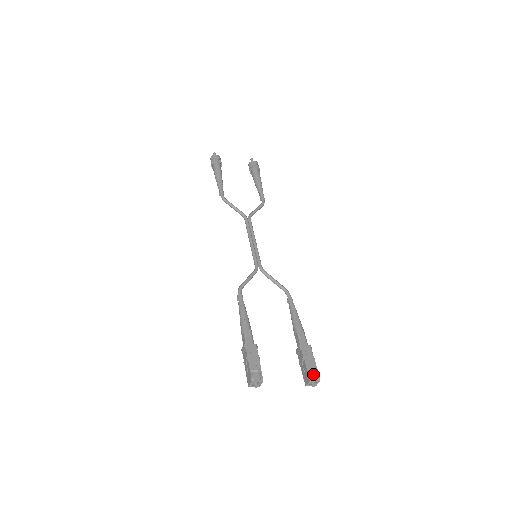
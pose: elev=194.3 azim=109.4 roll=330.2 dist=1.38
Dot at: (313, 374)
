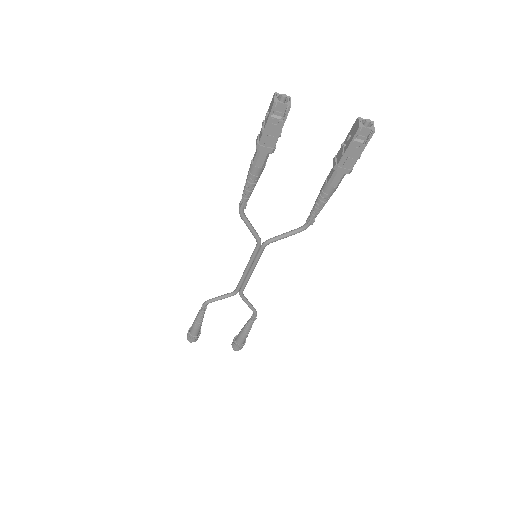
Dot at: occluded
